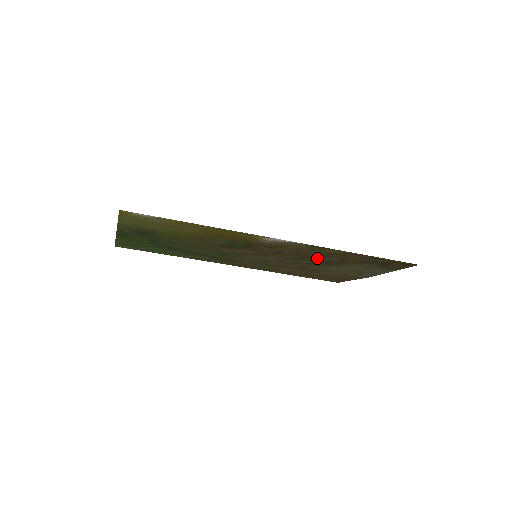
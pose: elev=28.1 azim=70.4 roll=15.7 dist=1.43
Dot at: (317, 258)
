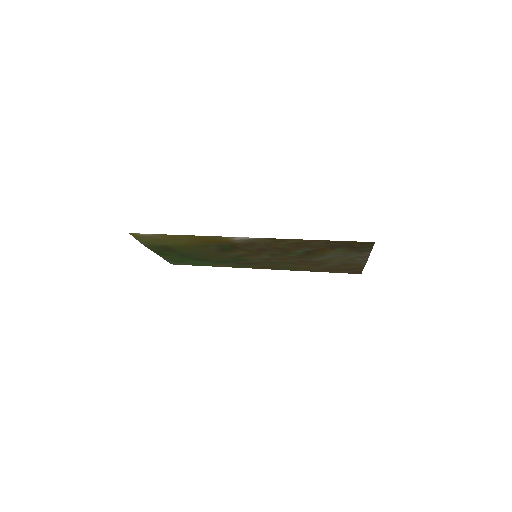
Dot at: (295, 250)
